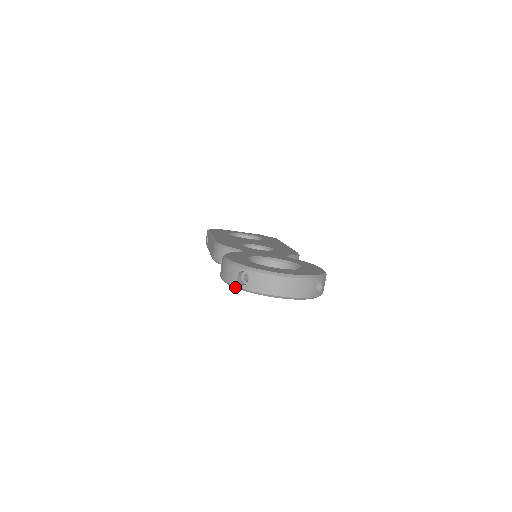
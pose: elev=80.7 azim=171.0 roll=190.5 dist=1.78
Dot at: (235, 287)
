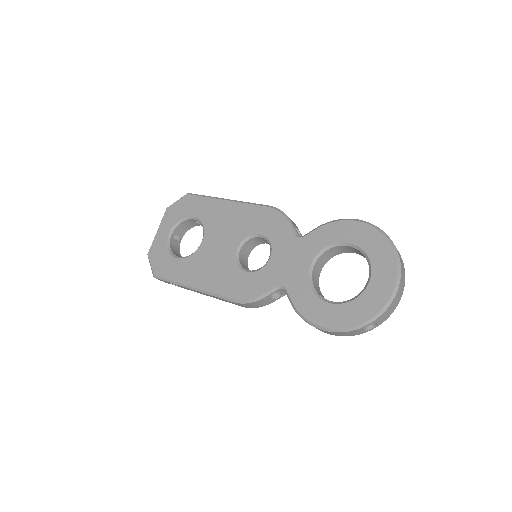
Dot at: (364, 332)
